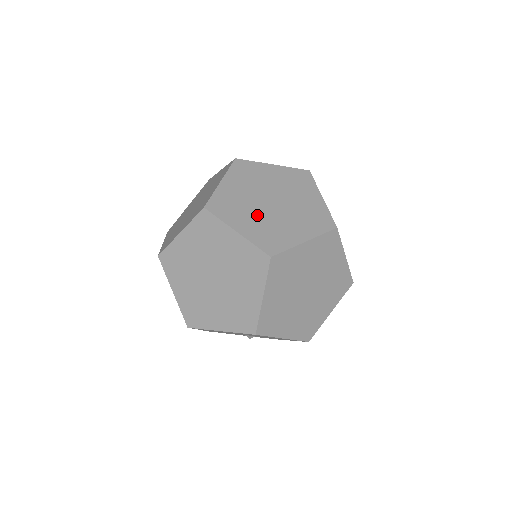
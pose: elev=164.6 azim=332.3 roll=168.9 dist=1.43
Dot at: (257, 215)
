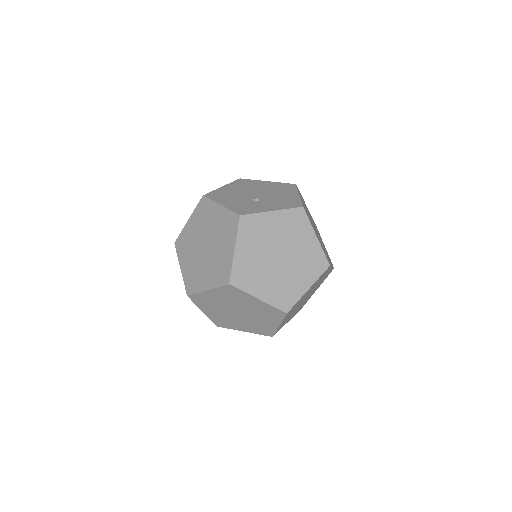
Dot at: (270, 276)
